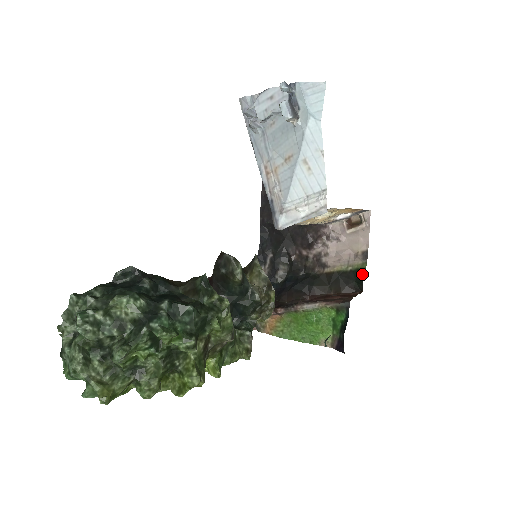
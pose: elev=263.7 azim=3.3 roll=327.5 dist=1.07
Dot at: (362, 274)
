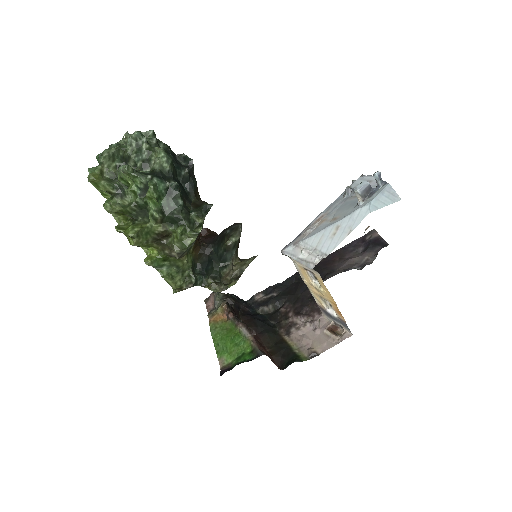
Dot at: (296, 360)
